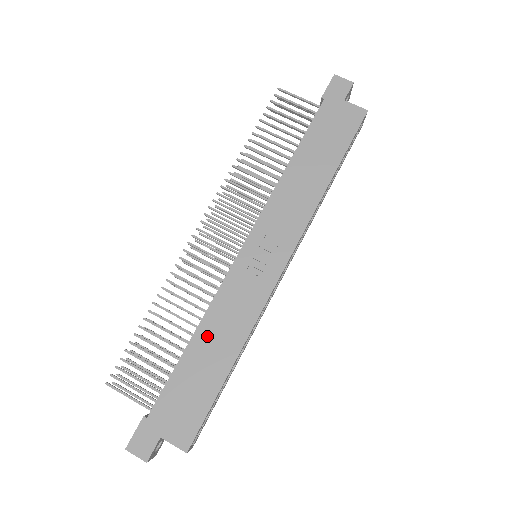
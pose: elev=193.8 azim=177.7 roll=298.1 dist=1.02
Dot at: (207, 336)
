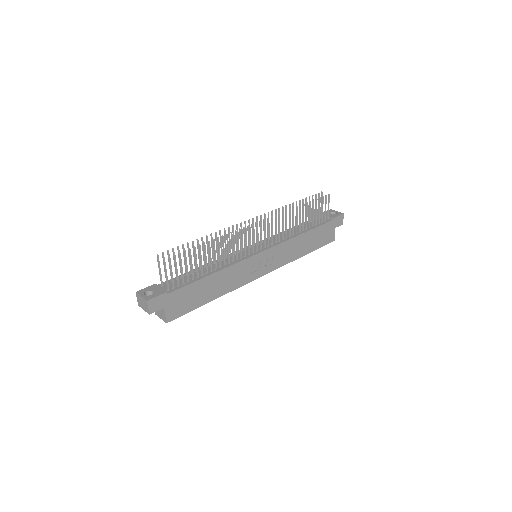
Dot at: (218, 278)
